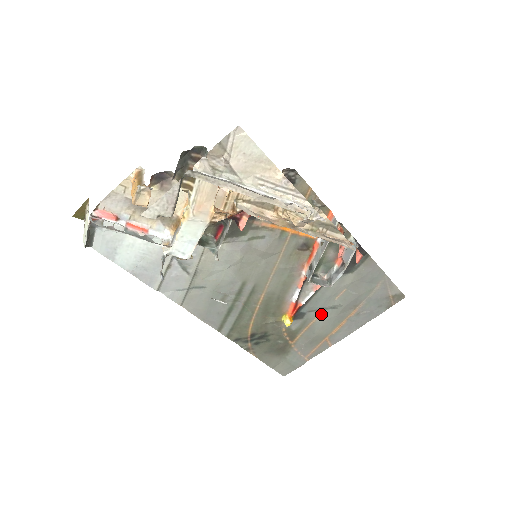
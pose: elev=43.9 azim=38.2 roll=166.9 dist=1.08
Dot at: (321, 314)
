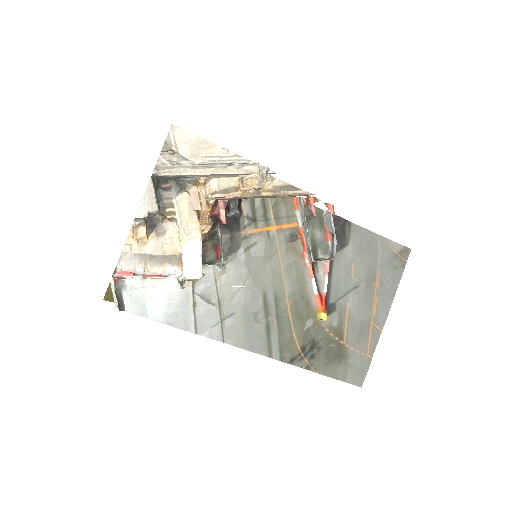
Dot at: (349, 298)
